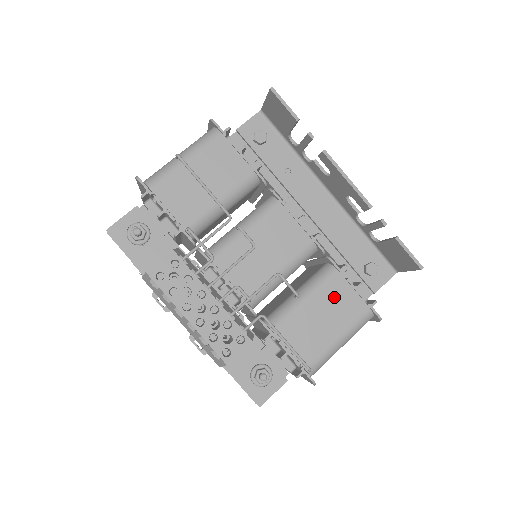
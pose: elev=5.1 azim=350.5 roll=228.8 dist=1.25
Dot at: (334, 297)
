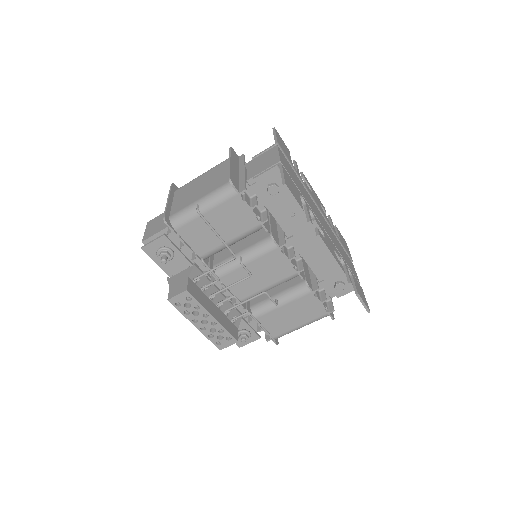
Dot at: (303, 305)
